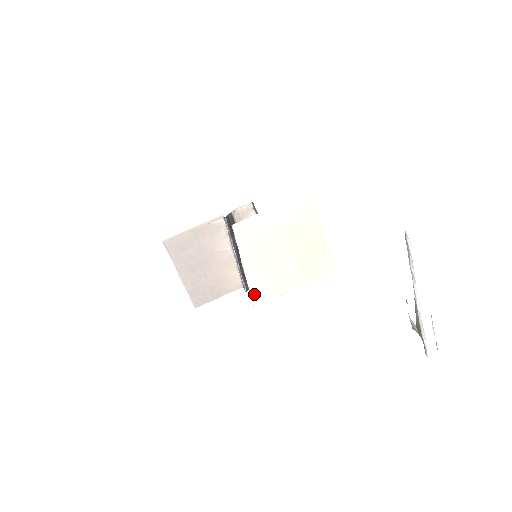
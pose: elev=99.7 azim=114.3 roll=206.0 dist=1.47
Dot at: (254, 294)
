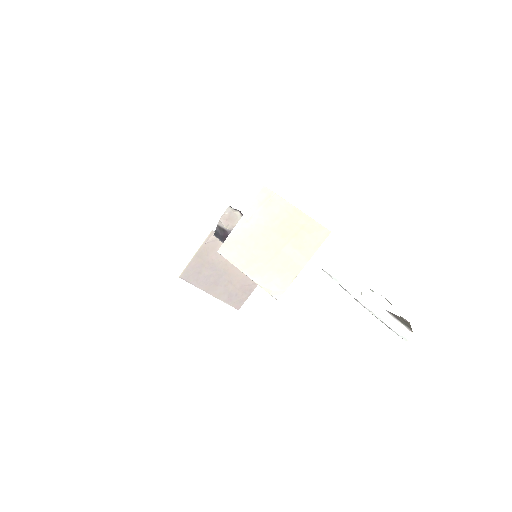
Dot at: (270, 291)
